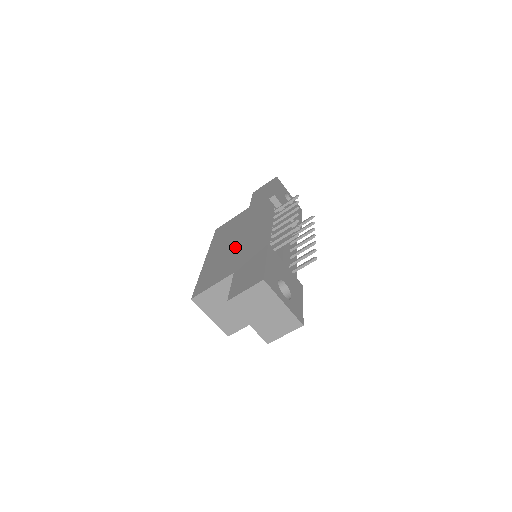
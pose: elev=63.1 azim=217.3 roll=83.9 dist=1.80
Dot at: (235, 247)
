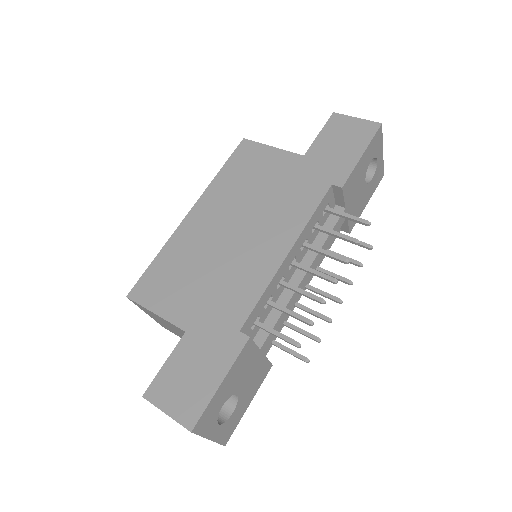
Dot at: (225, 256)
